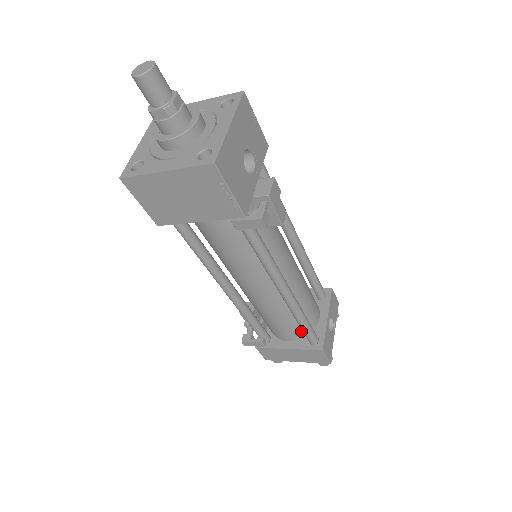
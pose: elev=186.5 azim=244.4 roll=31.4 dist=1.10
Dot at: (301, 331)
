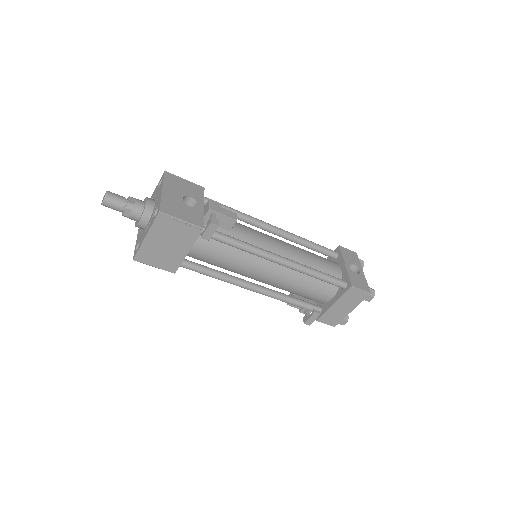
Dot at: (331, 285)
